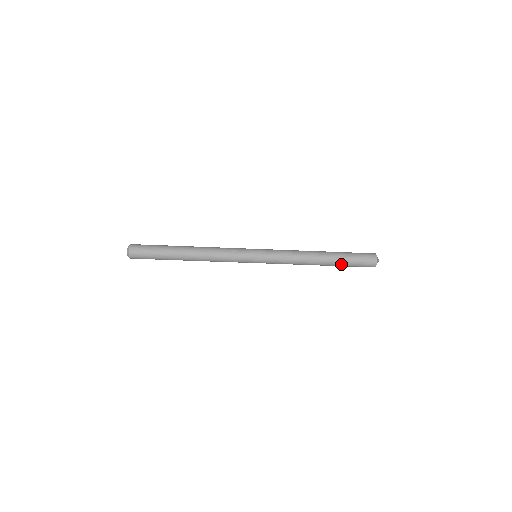
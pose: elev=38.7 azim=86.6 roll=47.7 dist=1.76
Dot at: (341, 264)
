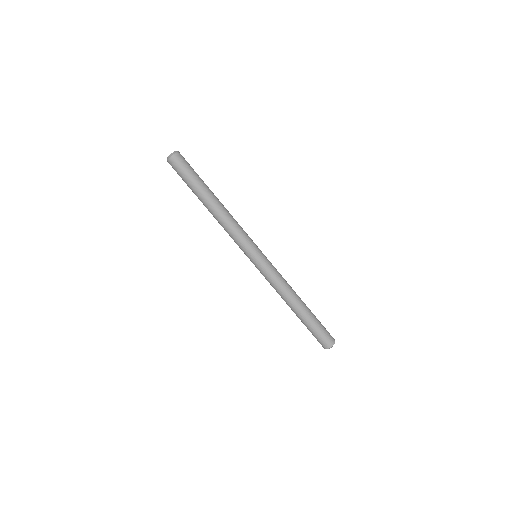
Dot at: (313, 317)
